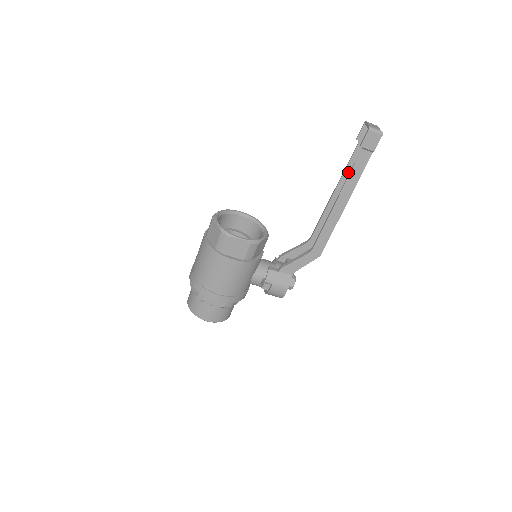
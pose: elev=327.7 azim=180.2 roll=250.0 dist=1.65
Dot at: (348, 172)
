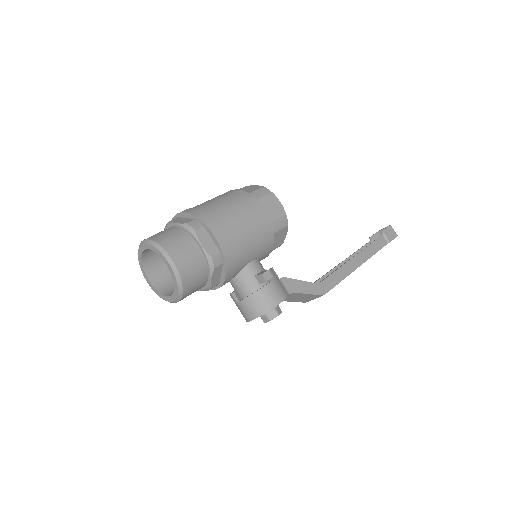
Dot at: occluded
